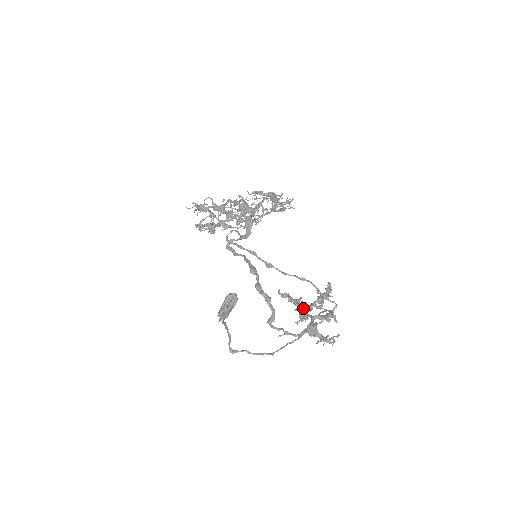
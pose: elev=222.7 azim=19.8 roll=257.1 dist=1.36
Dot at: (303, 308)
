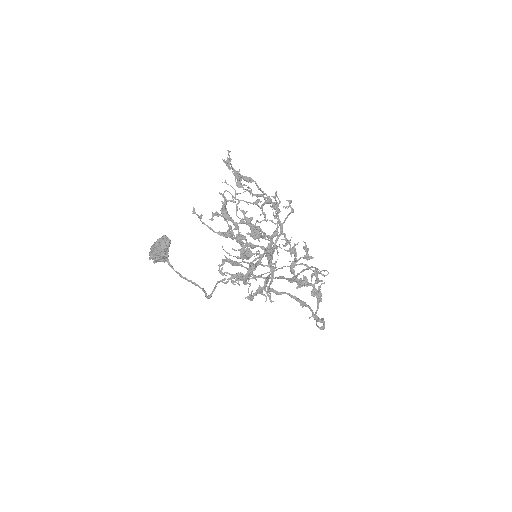
Dot at: (307, 284)
